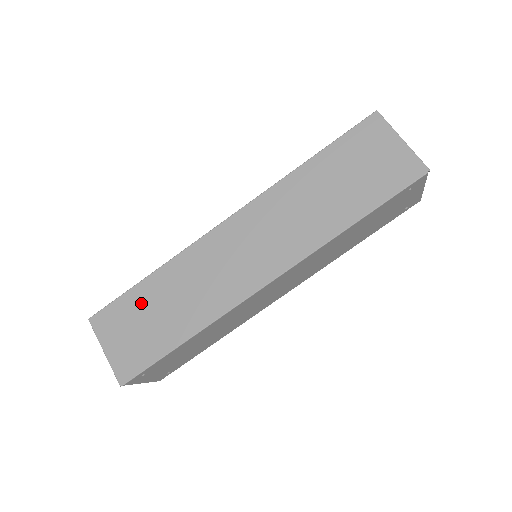
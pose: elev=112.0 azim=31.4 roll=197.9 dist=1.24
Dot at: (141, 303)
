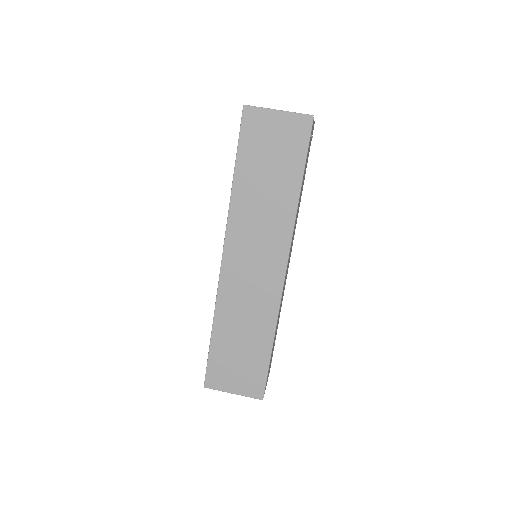
Dot at: (225, 350)
